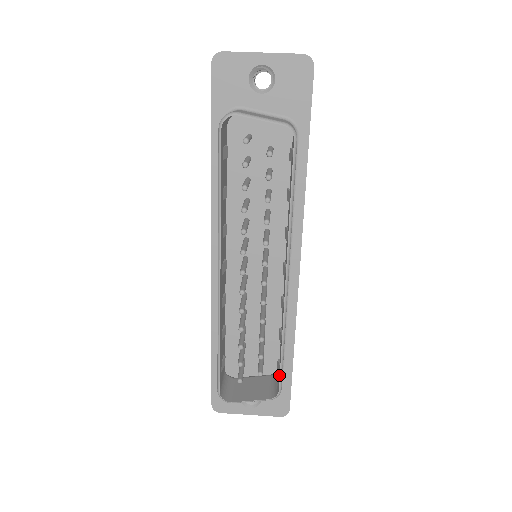
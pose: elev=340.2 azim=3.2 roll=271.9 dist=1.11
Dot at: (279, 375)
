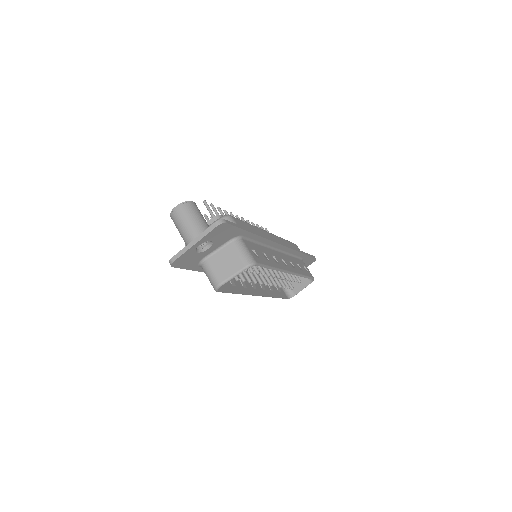
Dot at: occluded
